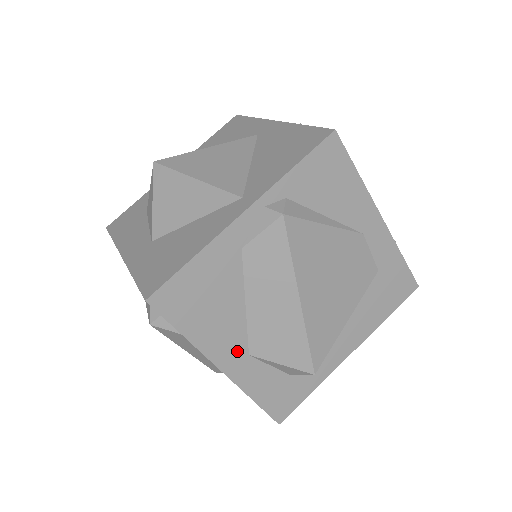
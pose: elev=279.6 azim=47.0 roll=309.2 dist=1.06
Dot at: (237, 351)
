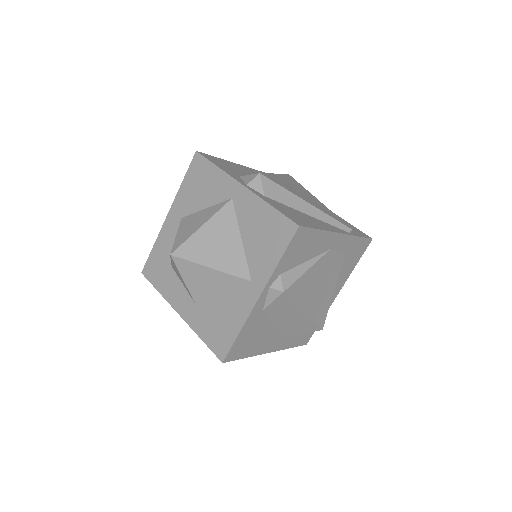
Dot at: (275, 341)
